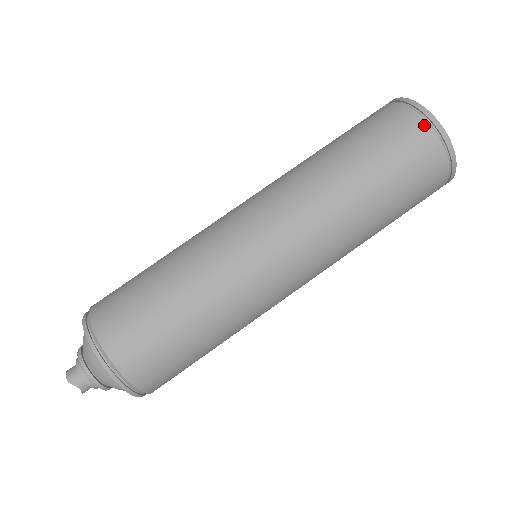
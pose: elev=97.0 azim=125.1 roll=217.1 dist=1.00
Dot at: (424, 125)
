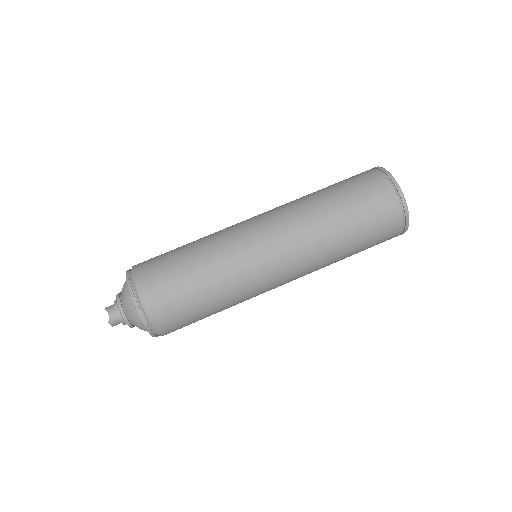
Dot at: (373, 171)
